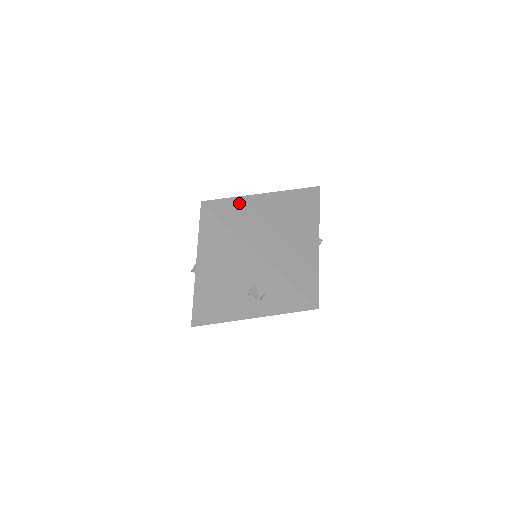
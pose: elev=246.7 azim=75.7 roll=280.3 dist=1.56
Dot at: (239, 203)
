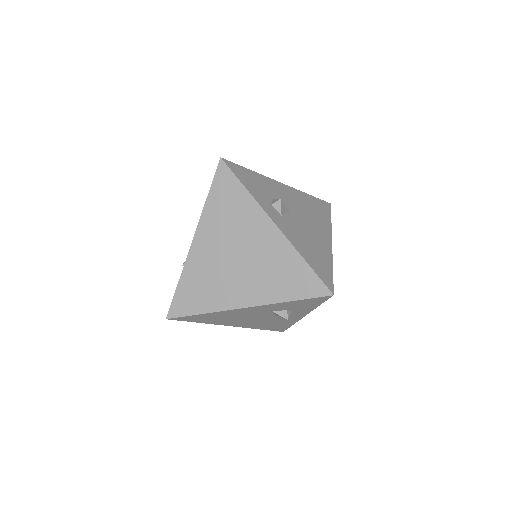
Dot at: (187, 281)
